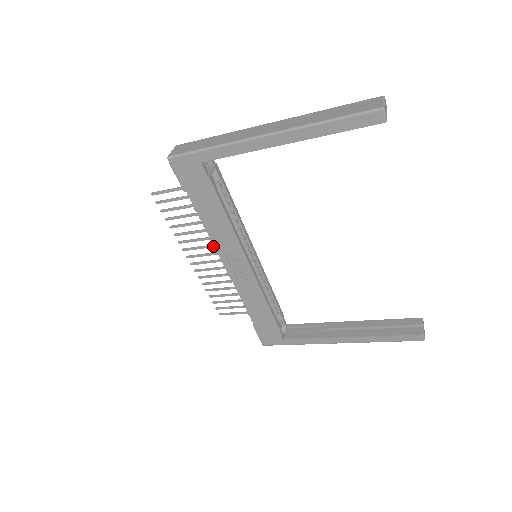
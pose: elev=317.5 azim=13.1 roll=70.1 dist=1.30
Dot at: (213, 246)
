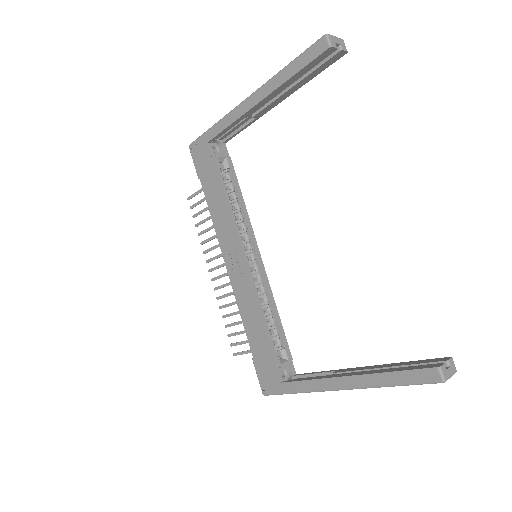
Dot at: occluded
